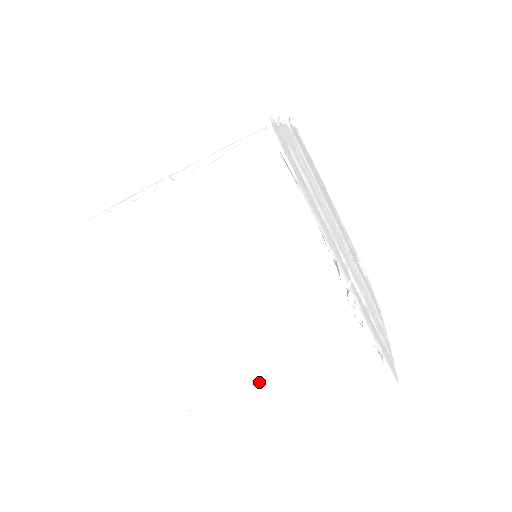
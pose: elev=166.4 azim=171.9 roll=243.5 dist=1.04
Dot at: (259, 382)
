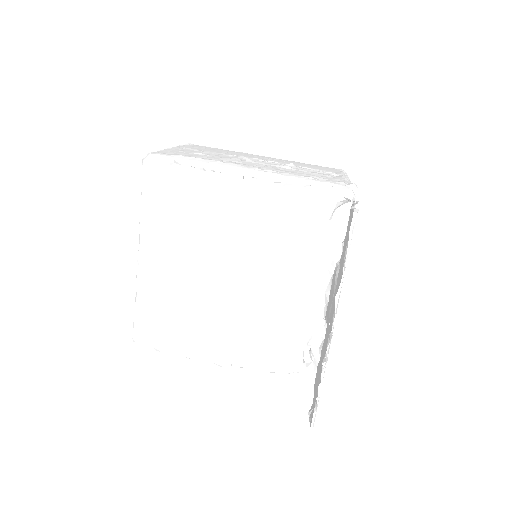
Dot at: (205, 356)
